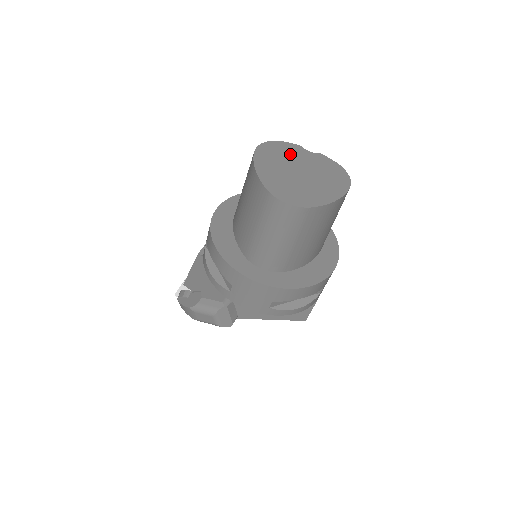
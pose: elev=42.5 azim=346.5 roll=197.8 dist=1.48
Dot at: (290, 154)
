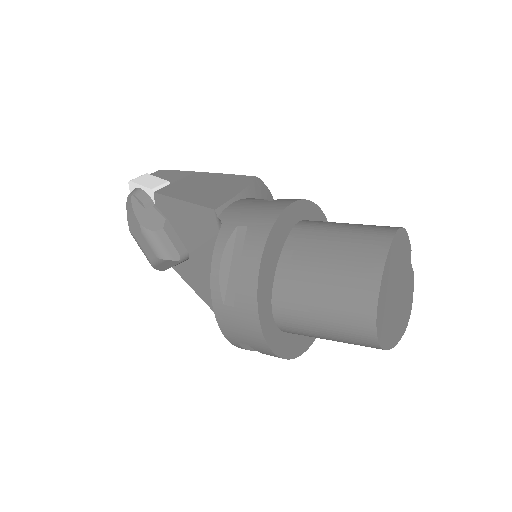
Dot at: (404, 259)
